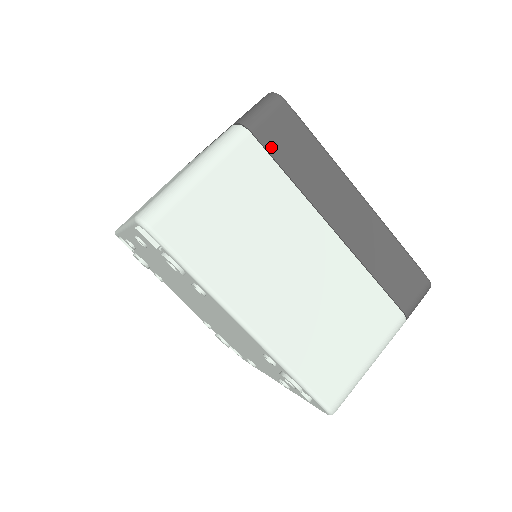
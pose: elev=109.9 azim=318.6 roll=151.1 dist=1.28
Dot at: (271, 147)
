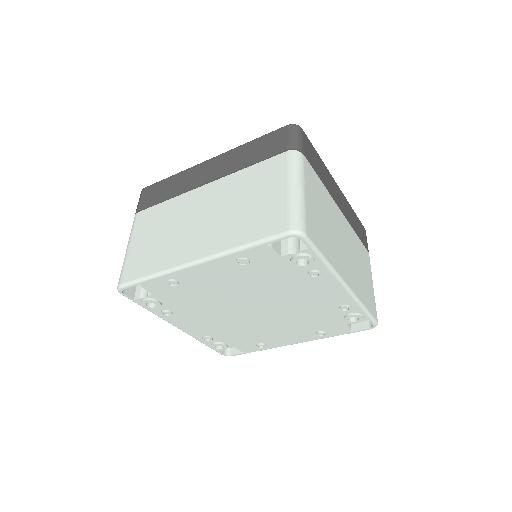
Dot at: (311, 162)
